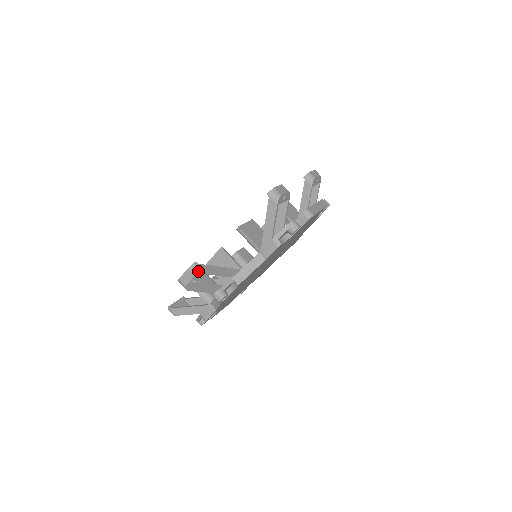
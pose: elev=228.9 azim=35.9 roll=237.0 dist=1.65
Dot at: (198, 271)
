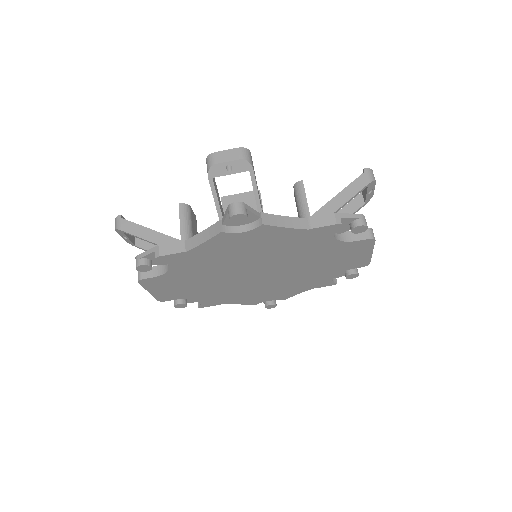
Dot at: (248, 159)
